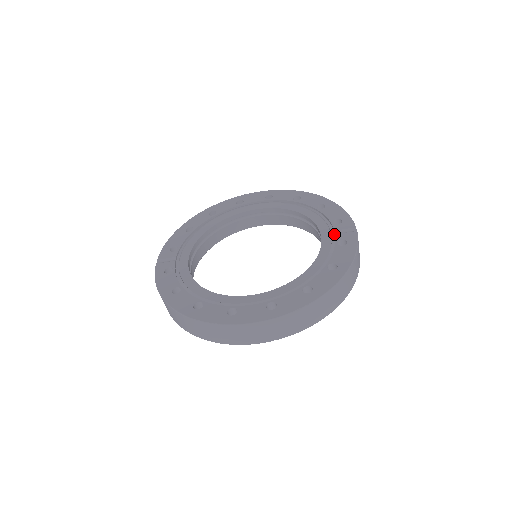
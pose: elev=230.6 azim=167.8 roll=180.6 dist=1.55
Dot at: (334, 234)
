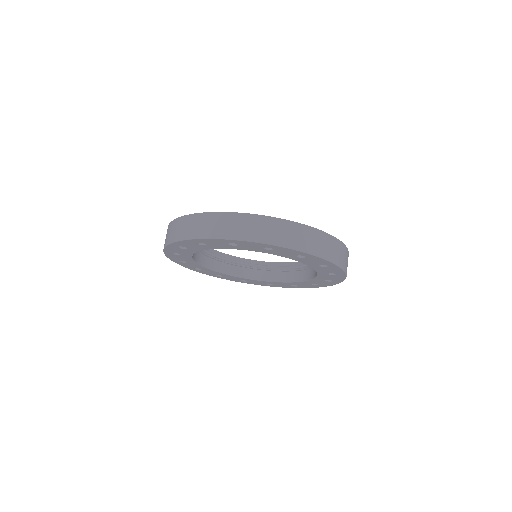
Dot at: occluded
